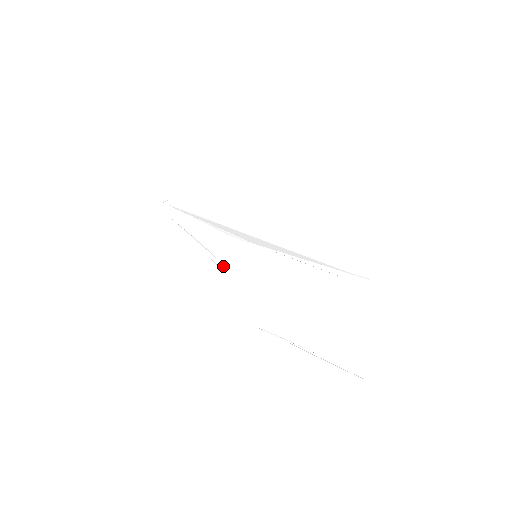
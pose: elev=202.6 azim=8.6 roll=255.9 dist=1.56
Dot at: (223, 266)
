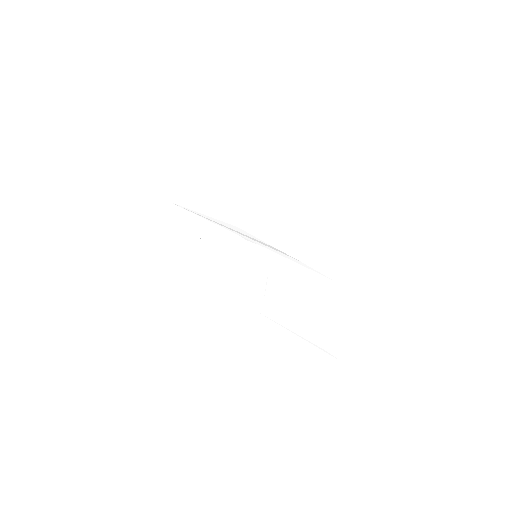
Dot at: (227, 258)
